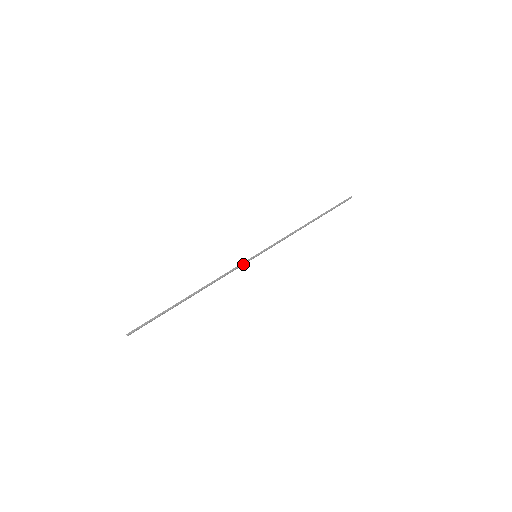
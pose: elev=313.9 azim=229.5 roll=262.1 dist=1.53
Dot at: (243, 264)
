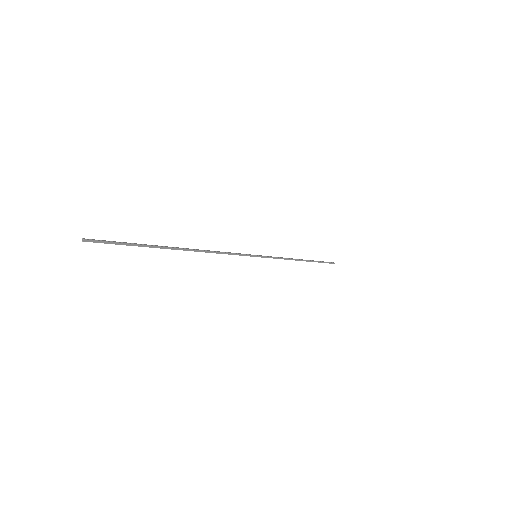
Dot at: (243, 254)
